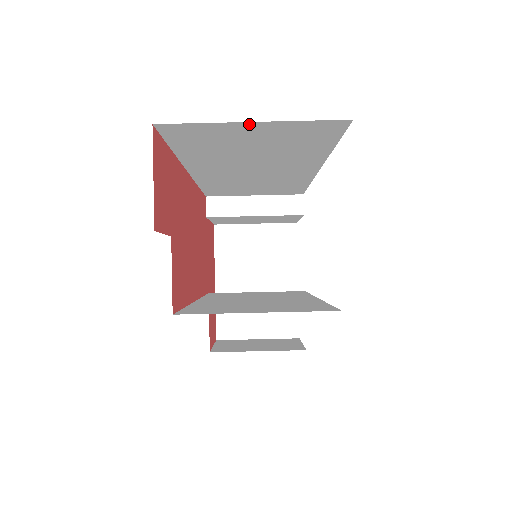
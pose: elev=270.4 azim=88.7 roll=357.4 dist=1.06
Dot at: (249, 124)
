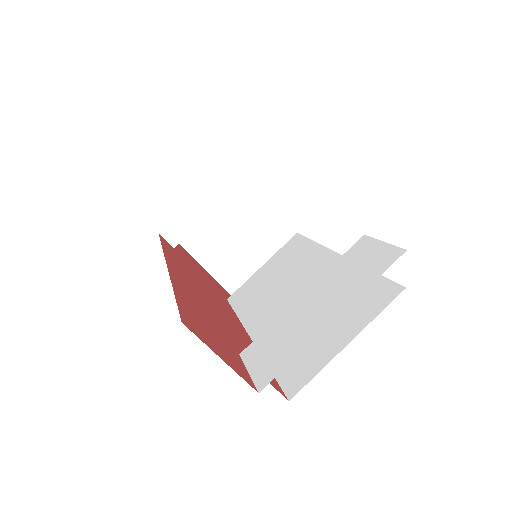
Dot at: occluded
